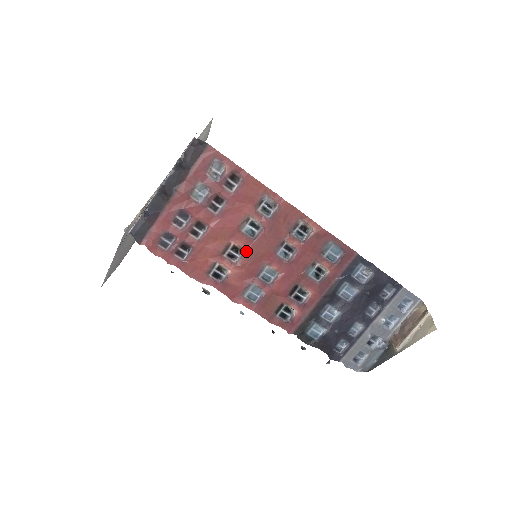
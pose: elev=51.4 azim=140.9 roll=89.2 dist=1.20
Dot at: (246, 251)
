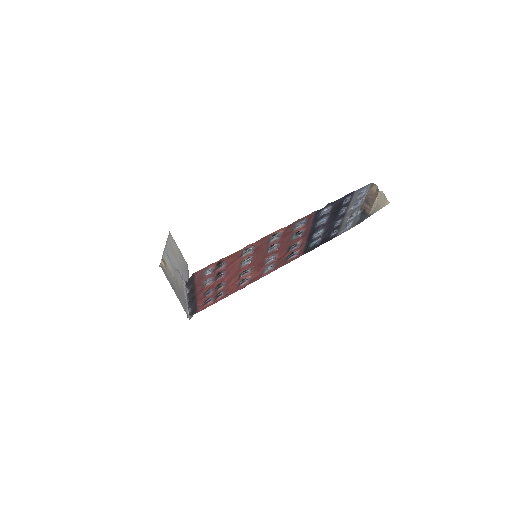
Dot at: (251, 268)
